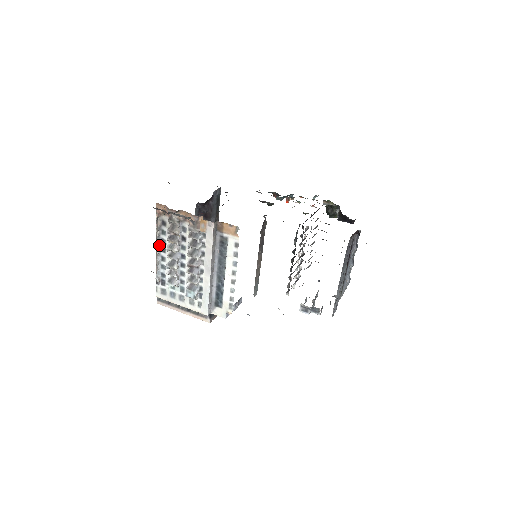
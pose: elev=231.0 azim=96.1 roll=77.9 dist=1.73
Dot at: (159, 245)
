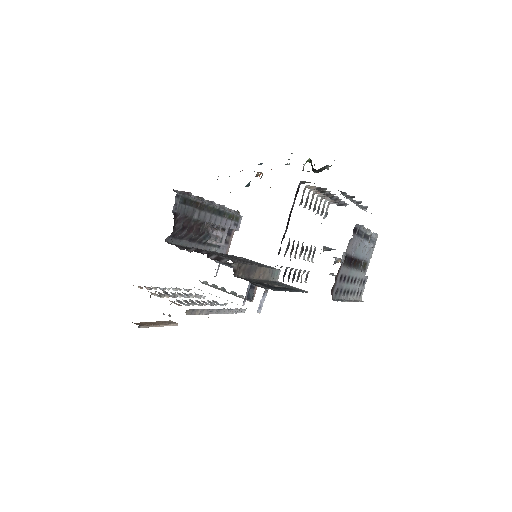
Dot at: (164, 288)
